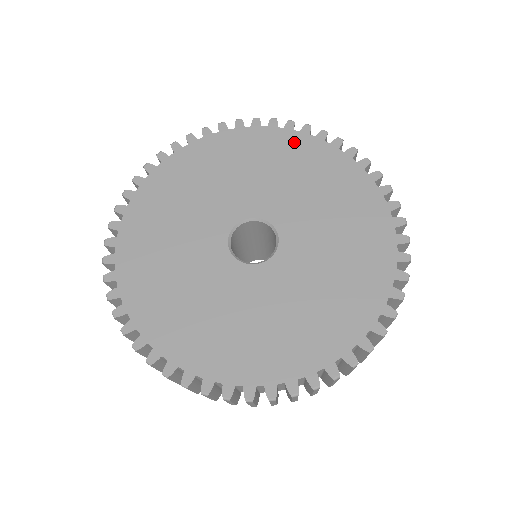
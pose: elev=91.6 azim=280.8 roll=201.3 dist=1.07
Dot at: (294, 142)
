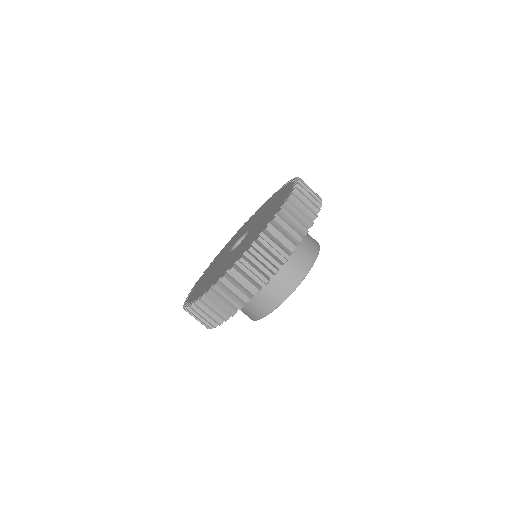
Dot at: (247, 222)
